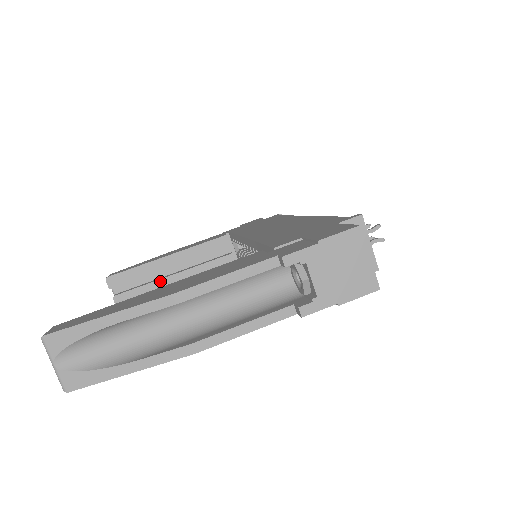
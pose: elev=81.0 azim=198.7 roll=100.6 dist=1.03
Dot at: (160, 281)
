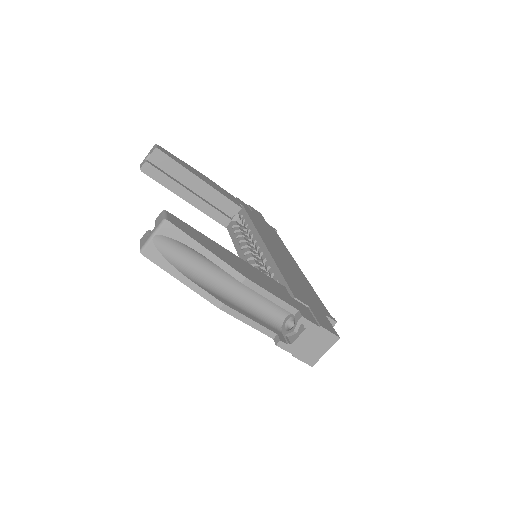
Dot at: (180, 186)
